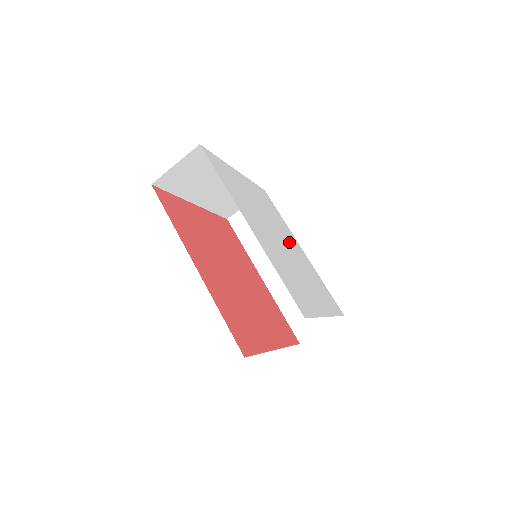
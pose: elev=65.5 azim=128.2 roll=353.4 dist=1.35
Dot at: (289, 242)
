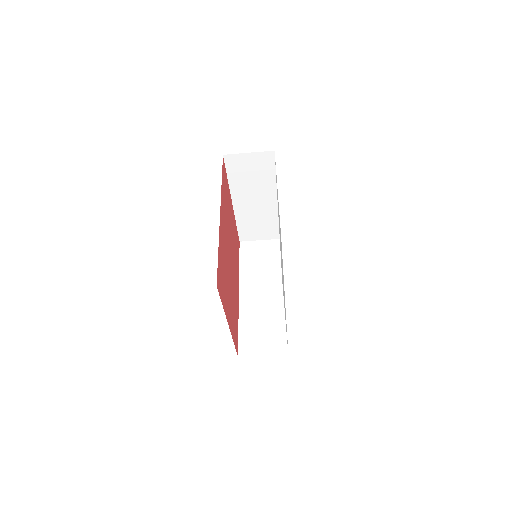
Dot at: occluded
